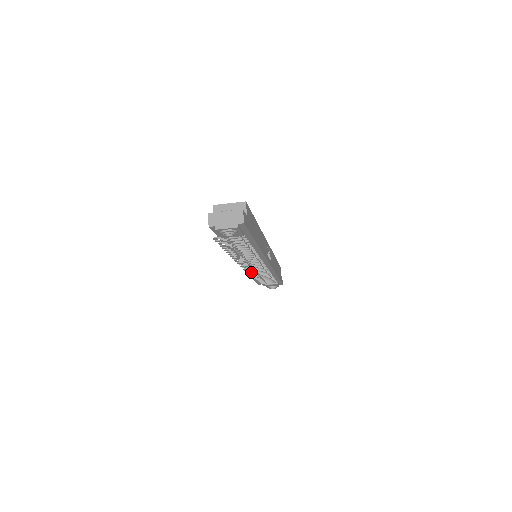
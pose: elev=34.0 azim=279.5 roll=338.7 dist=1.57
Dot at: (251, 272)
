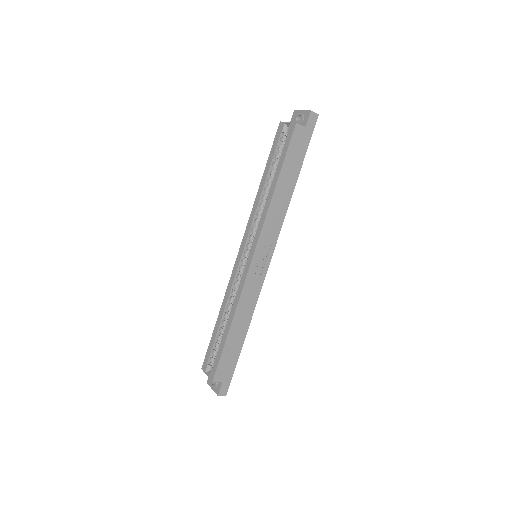
Dot at: occluded
